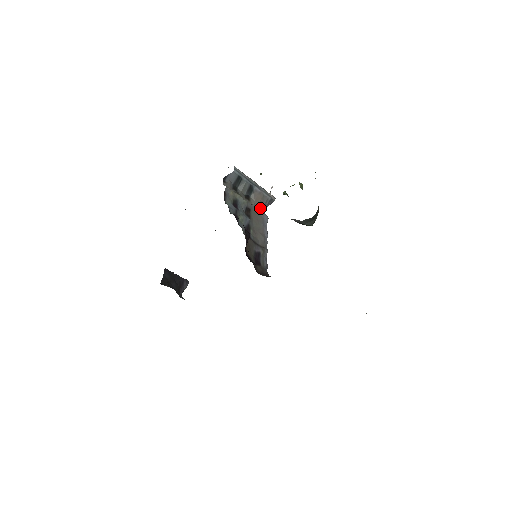
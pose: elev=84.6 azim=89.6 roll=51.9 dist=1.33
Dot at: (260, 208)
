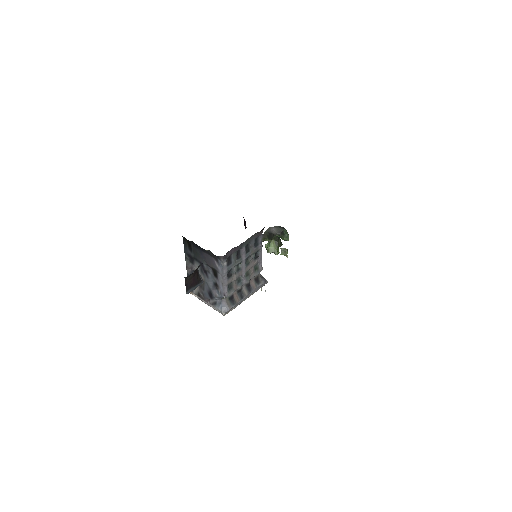
Dot at: occluded
